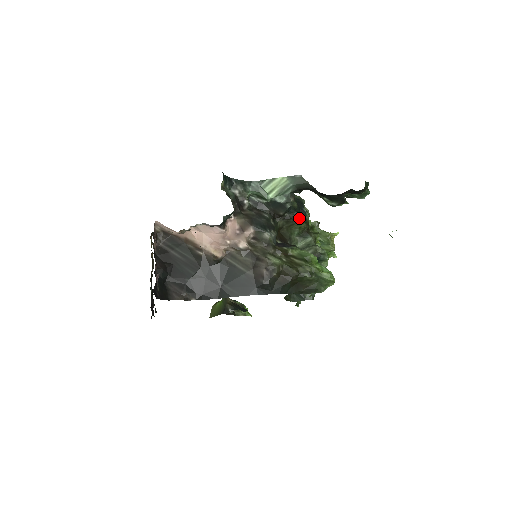
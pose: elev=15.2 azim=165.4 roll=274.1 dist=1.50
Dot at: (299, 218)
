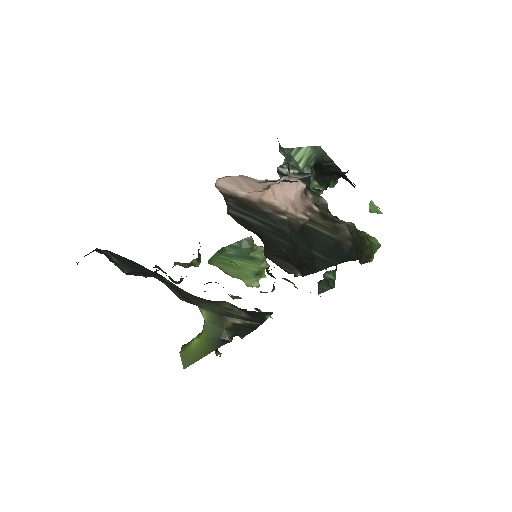
Dot at: occluded
